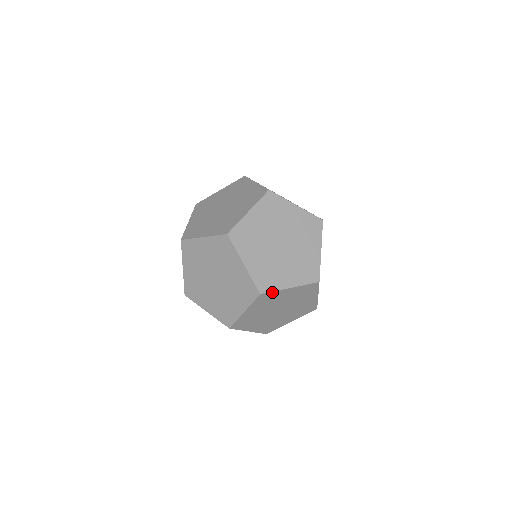
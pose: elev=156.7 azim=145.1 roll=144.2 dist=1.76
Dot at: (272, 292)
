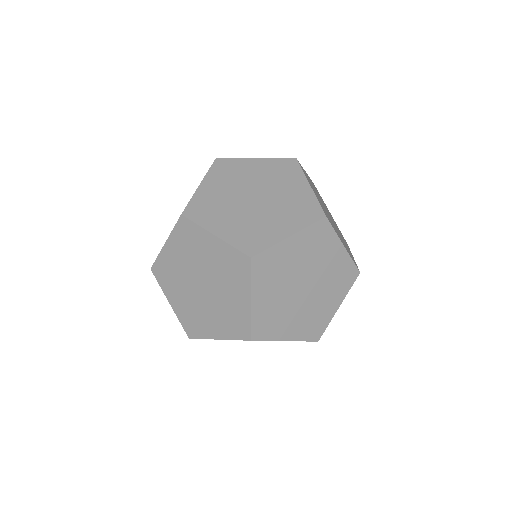
Dot at: (332, 230)
